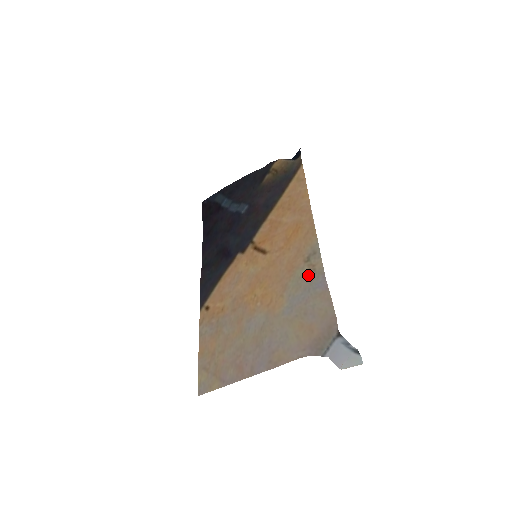
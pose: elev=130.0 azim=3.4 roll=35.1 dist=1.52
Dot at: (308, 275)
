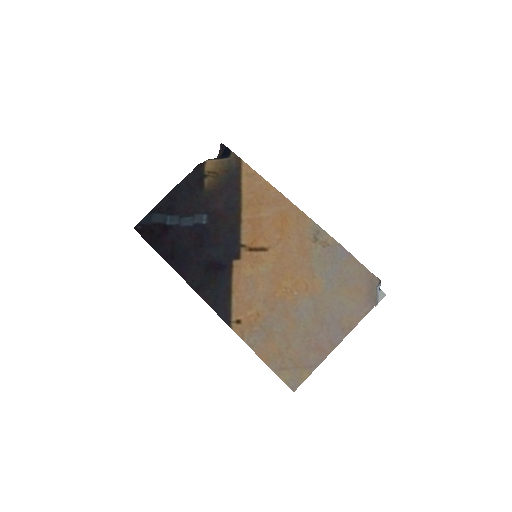
Dot at: (326, 251)
